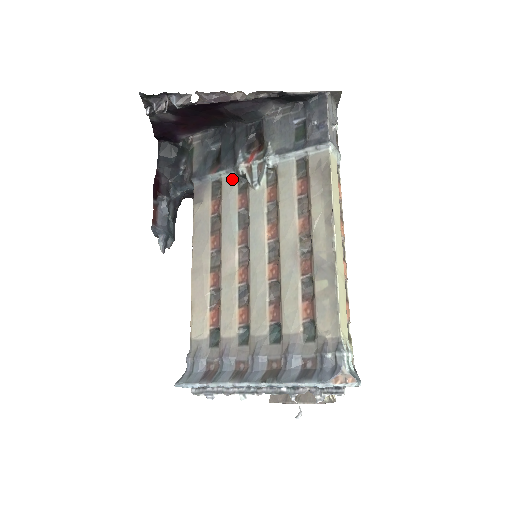
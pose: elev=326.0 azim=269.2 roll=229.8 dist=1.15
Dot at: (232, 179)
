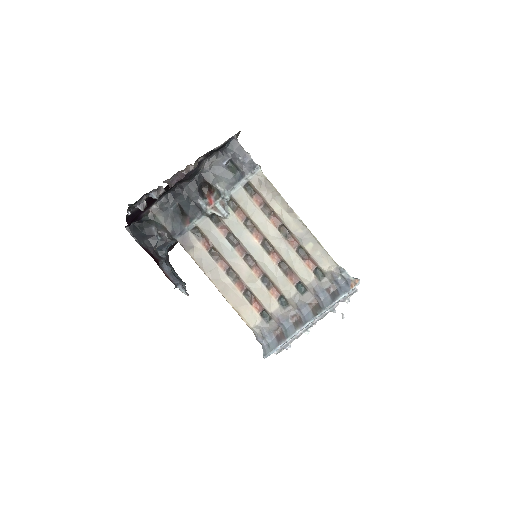
Dot at: (205, 221)
